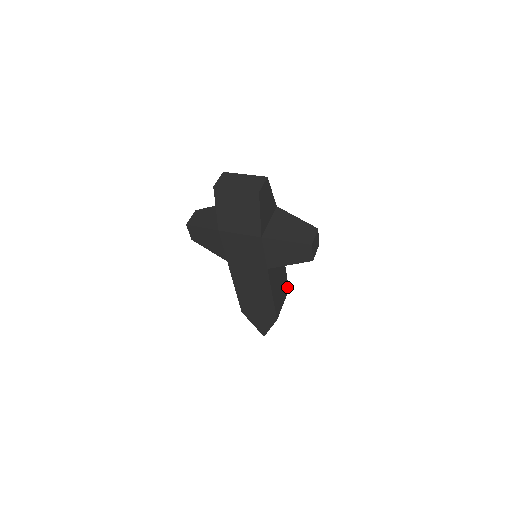
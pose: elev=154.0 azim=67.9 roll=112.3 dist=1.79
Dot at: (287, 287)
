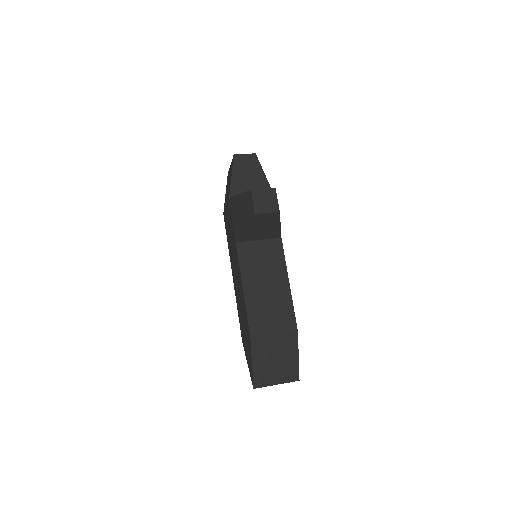
Dot at: (293, 321)
